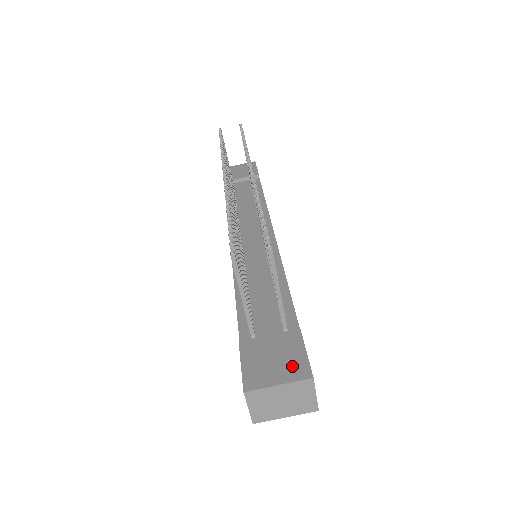
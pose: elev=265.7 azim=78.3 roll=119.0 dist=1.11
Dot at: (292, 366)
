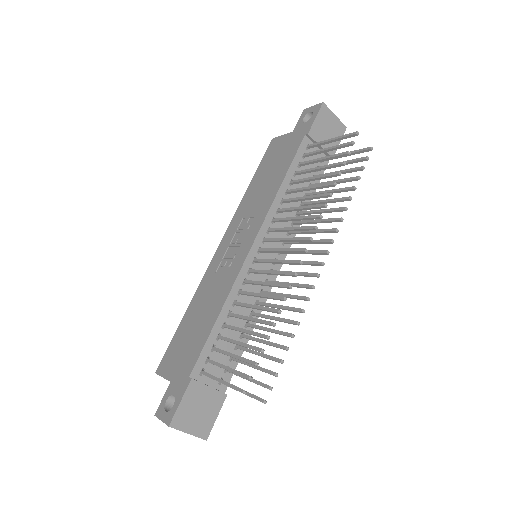
Dot at: (204, 424)
